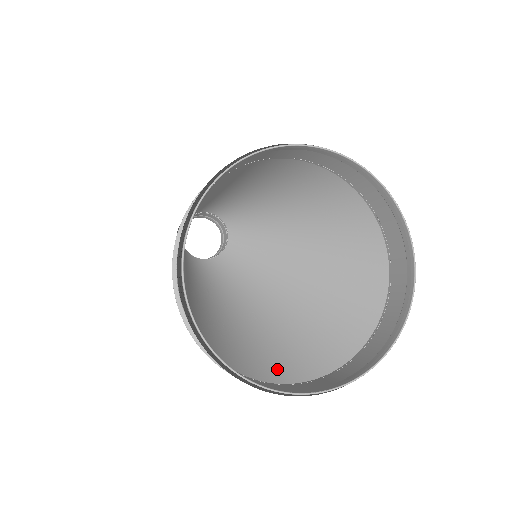
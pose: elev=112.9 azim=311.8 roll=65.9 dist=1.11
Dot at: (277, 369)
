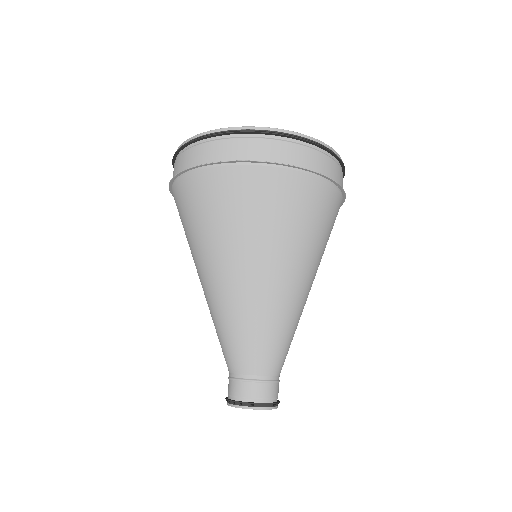
Dot at: (190, 193)
